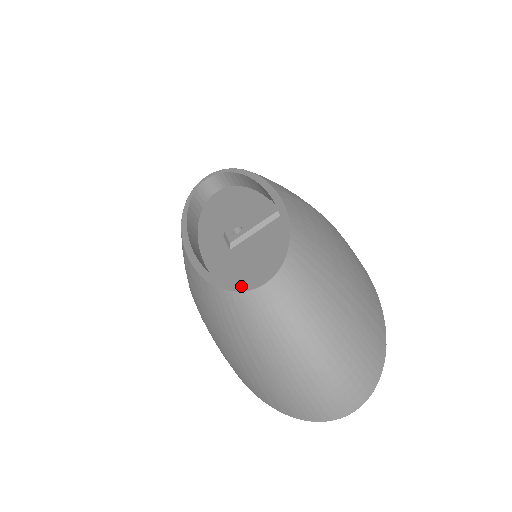
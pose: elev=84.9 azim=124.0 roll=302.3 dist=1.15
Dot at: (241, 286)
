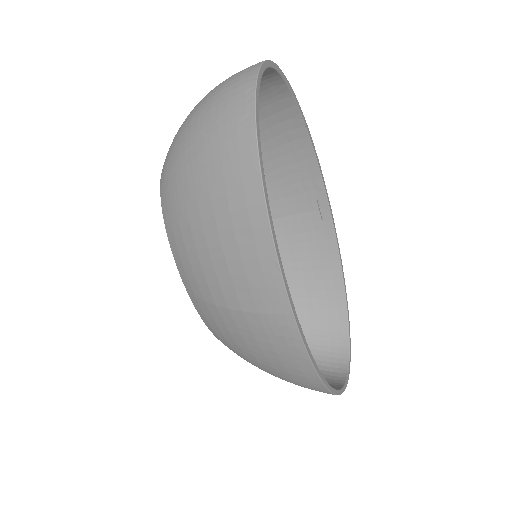
Dot at: occluded
